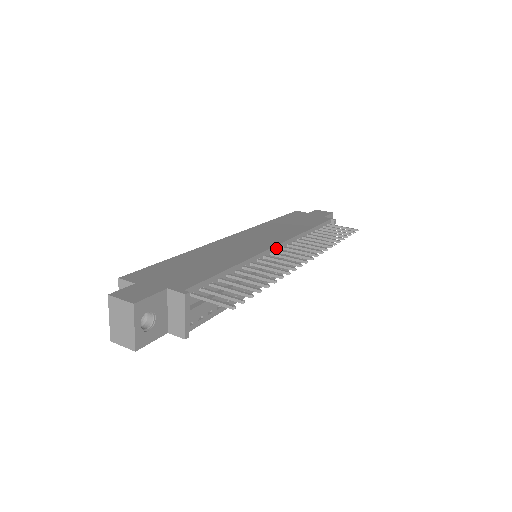
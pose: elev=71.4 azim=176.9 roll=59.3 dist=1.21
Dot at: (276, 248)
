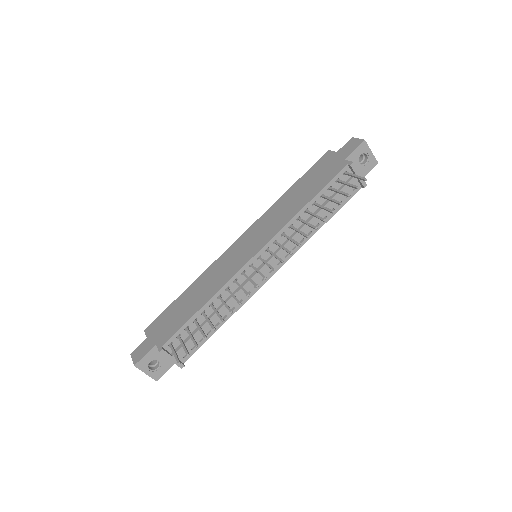
Dot at: (256, 256)
